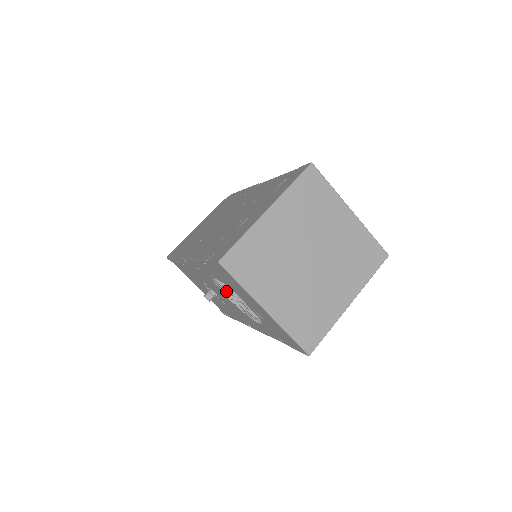
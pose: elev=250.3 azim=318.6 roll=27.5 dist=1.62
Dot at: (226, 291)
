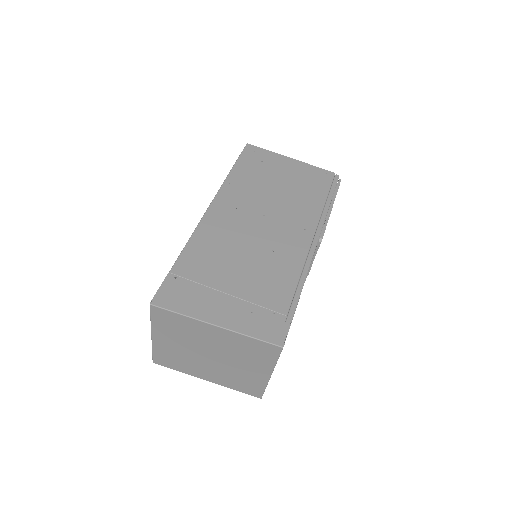
Dot at: occluded
